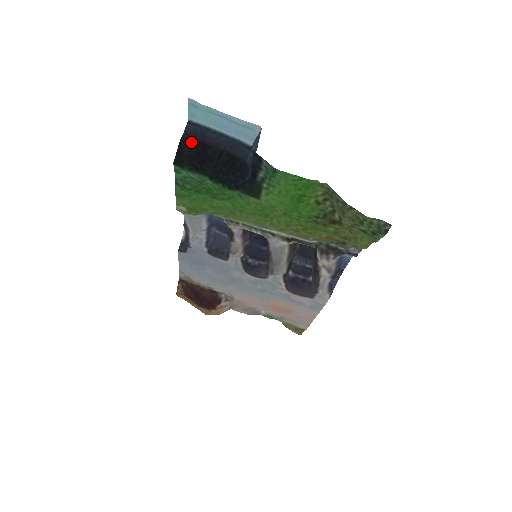
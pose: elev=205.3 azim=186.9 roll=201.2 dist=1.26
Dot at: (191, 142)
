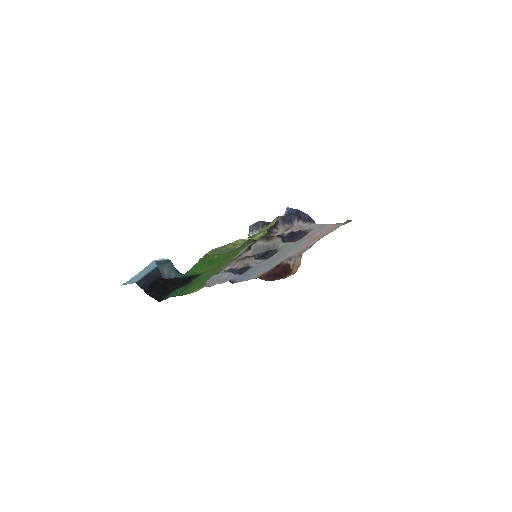
Dot at: (150, 288)
